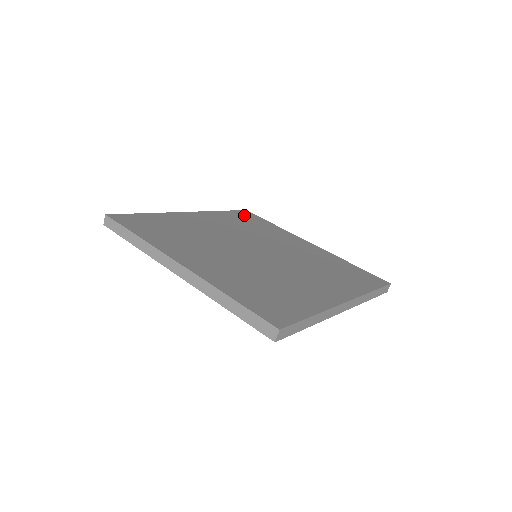
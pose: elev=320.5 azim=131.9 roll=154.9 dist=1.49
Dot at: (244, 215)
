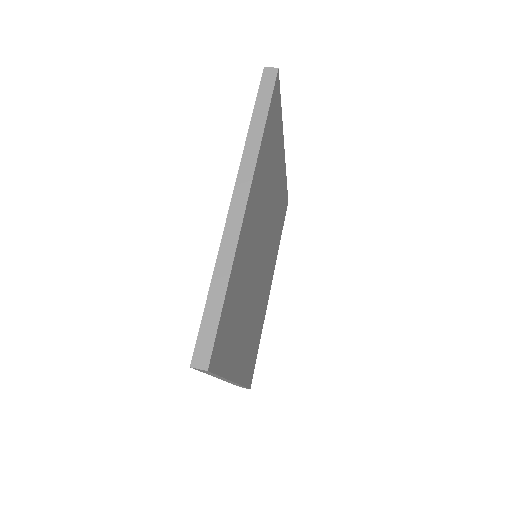
Dot at: occluded
